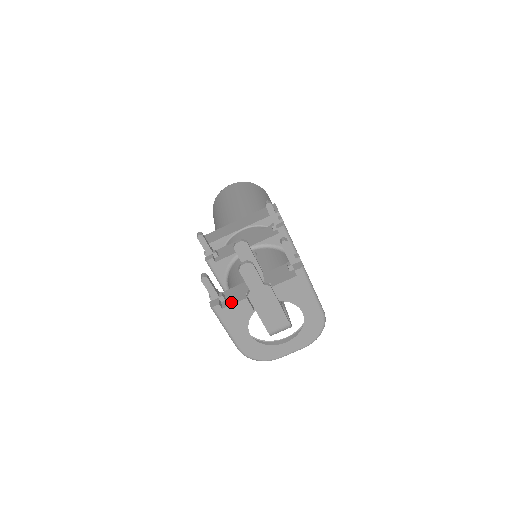
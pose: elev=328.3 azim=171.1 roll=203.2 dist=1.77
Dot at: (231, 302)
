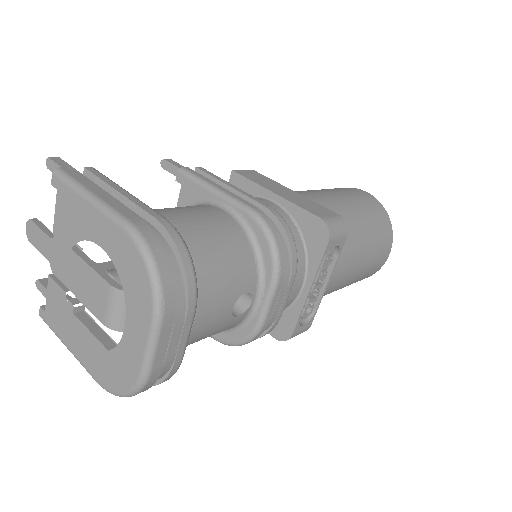
Dot at: occluded
